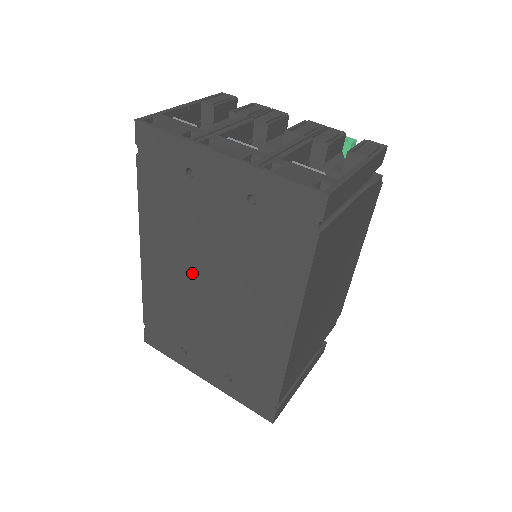
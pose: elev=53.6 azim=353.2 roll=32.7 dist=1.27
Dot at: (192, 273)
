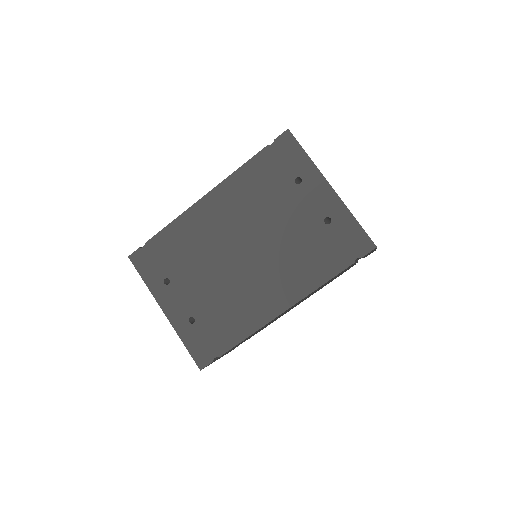
Dot at: (237, 234)
